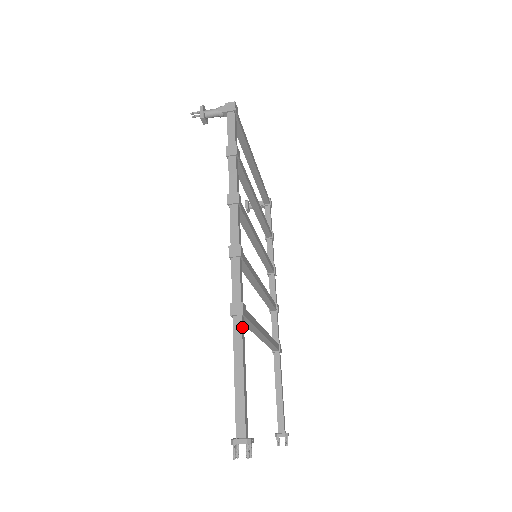
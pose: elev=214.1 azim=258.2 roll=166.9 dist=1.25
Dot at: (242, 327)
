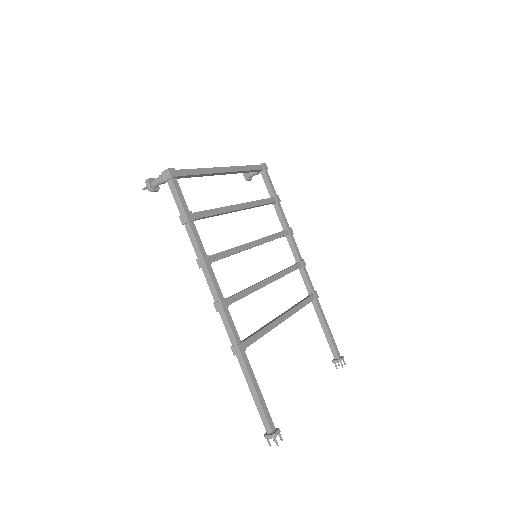
Dot at: (245, 361)
